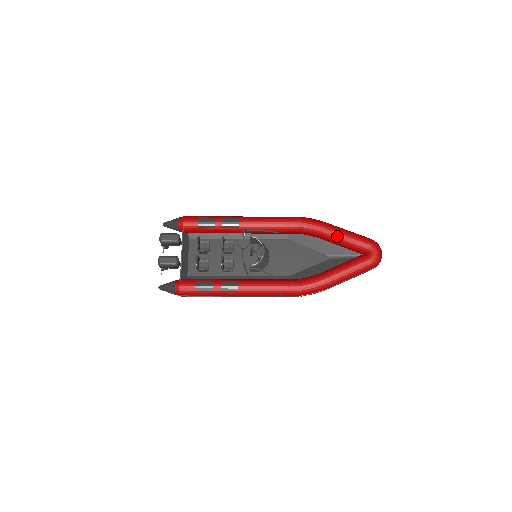
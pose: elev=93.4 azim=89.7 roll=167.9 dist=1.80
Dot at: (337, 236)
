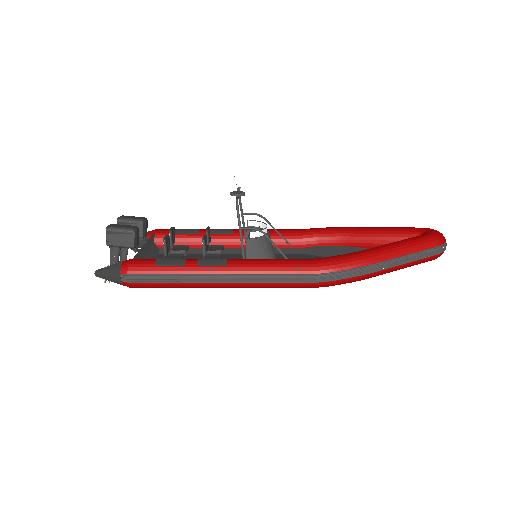
Dot at: (371, 230)
